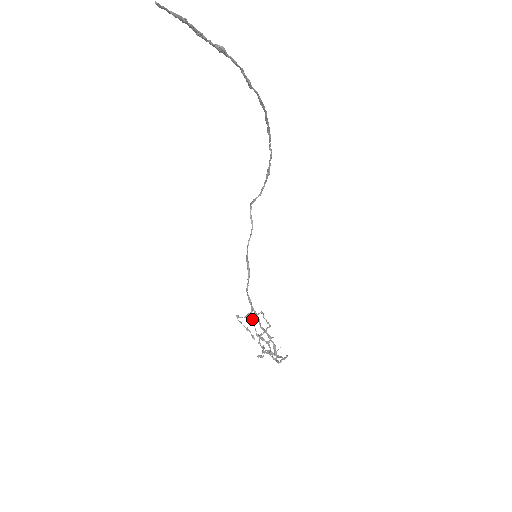
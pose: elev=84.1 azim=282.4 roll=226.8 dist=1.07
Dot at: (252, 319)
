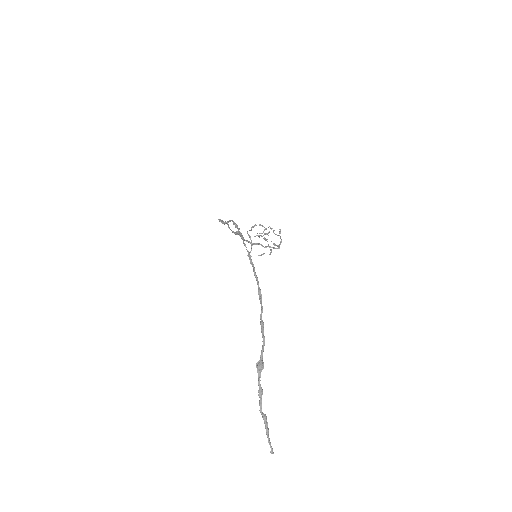
Dot at: occluded
